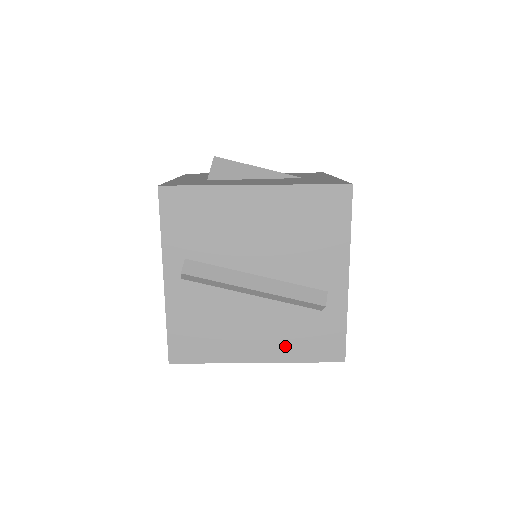
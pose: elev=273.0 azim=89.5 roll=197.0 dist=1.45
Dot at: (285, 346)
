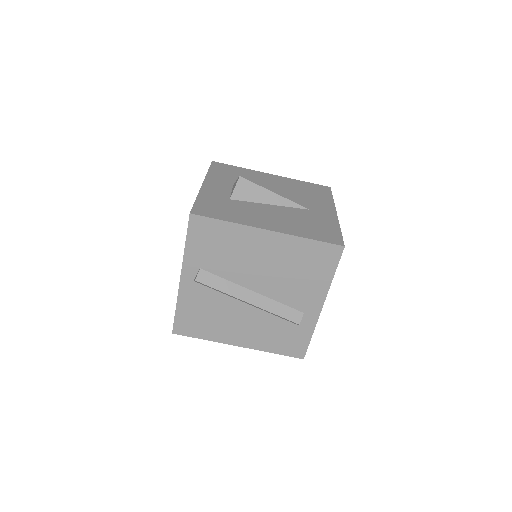
Dot at: (262, 340)
